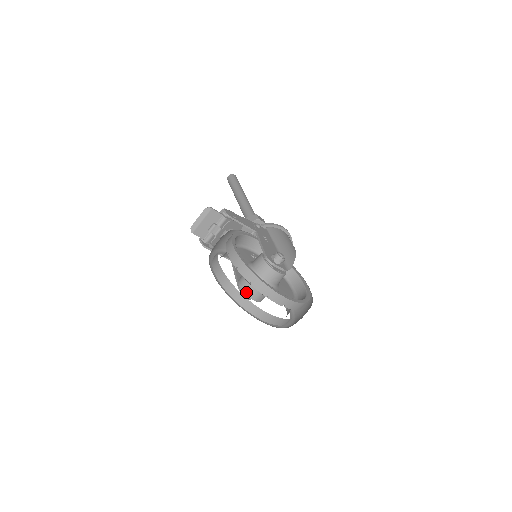
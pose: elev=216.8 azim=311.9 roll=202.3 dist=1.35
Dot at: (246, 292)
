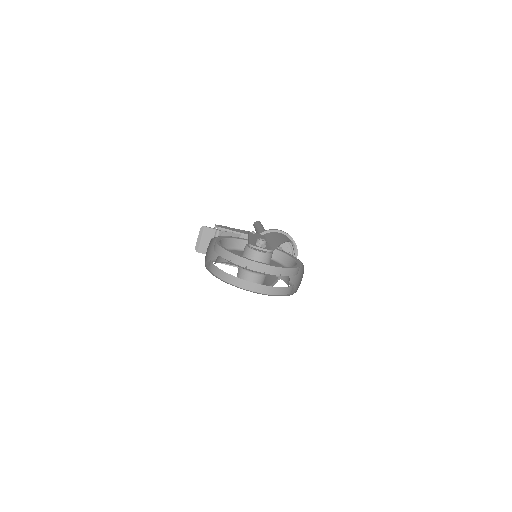
Dot at: occluded
